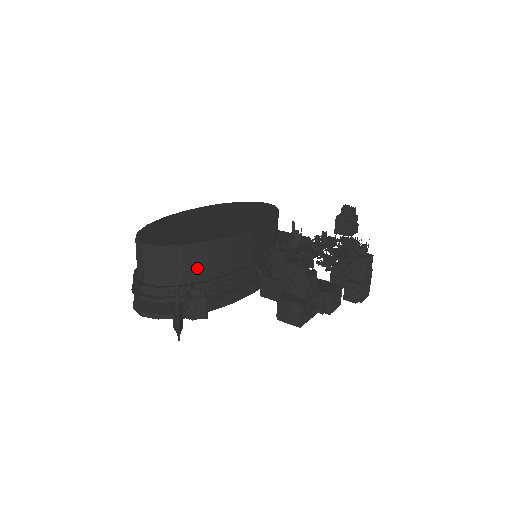
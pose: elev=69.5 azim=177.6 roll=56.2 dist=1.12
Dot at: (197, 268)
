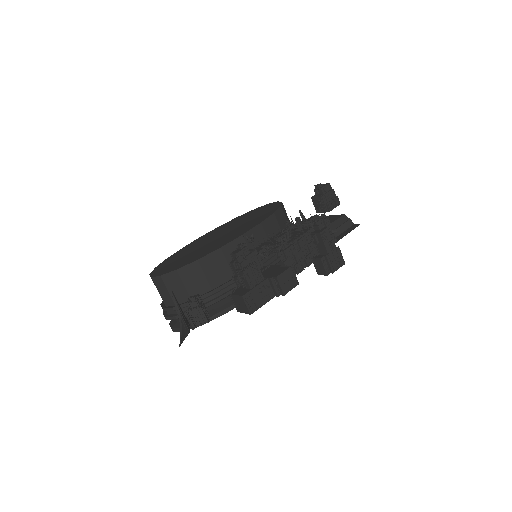
Dot at: (198, 283)
